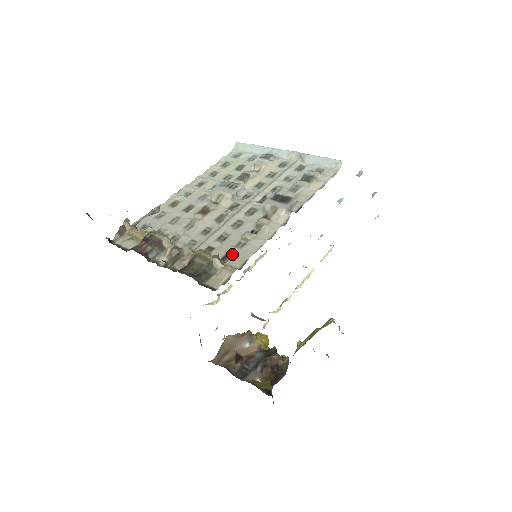
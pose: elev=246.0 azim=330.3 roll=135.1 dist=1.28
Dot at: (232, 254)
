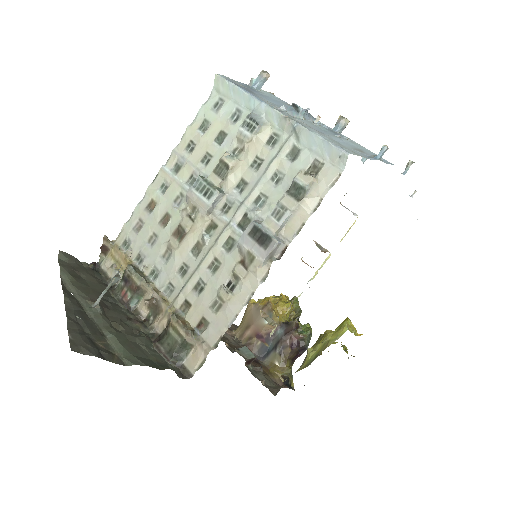
Dot at: (207, 321)
